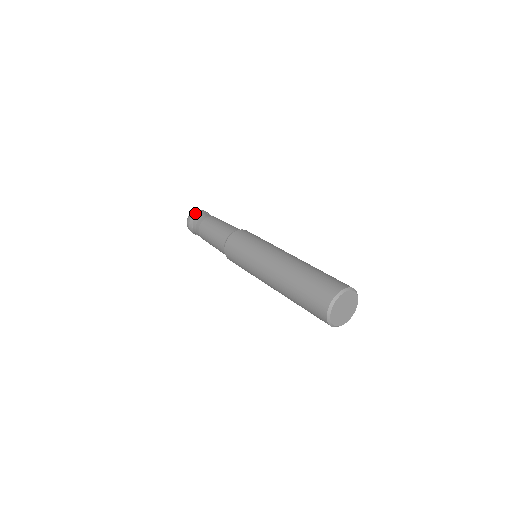
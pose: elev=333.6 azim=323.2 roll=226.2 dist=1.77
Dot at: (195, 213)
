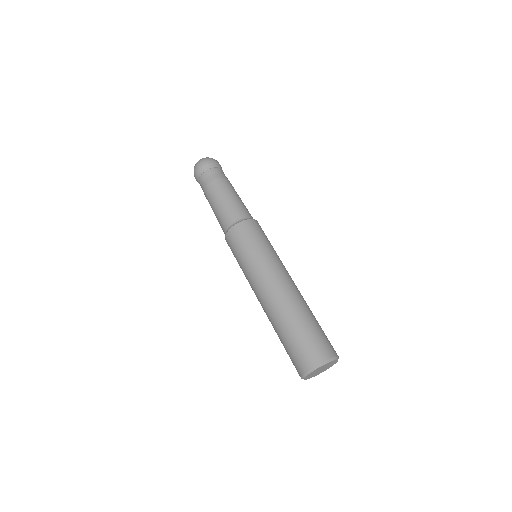
Dot at: (195, 176)
